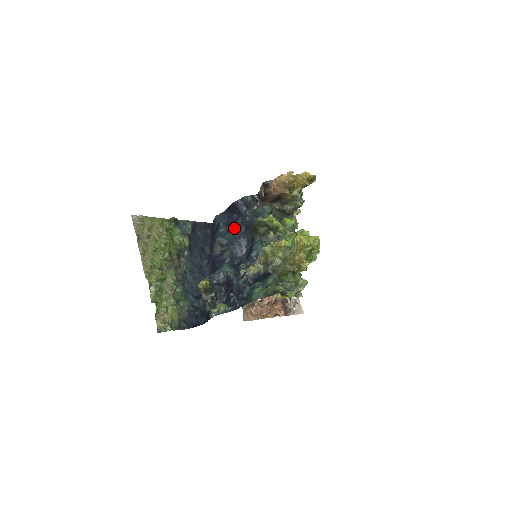
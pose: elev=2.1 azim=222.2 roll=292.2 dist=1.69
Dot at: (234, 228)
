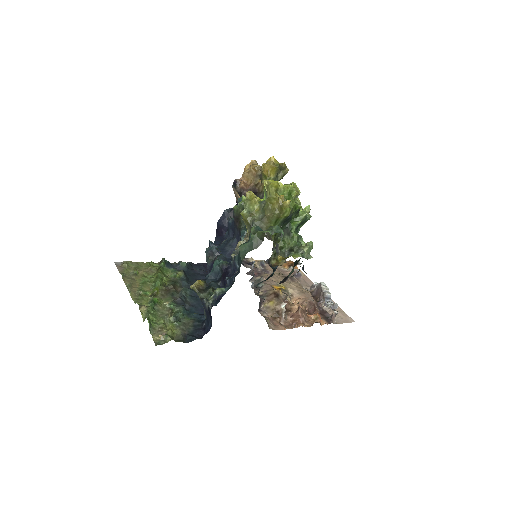
Dot at: (224, 240)
